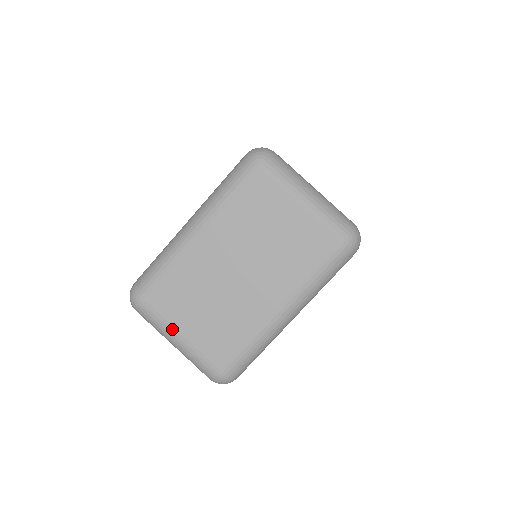
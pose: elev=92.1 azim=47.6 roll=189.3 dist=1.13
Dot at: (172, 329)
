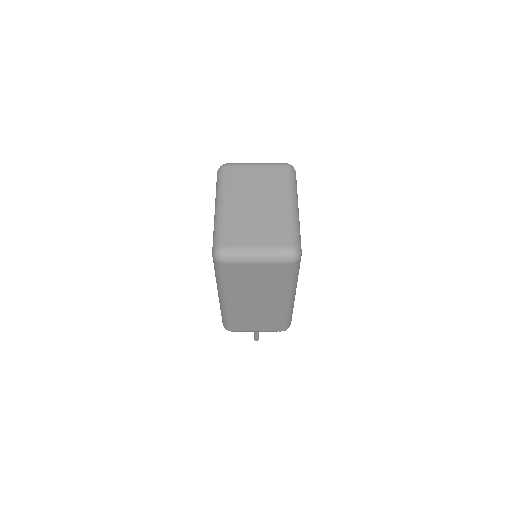
Dot at: (250, 247)
